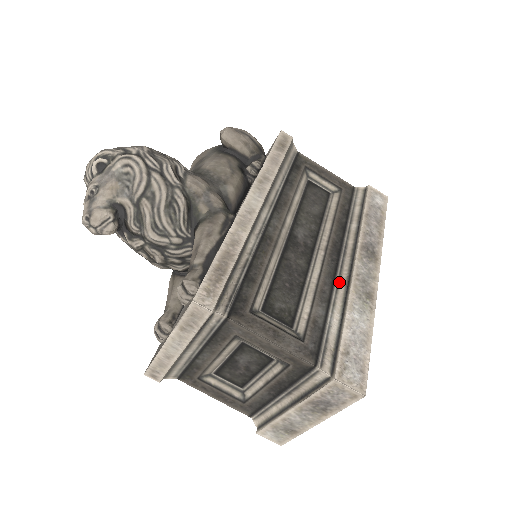
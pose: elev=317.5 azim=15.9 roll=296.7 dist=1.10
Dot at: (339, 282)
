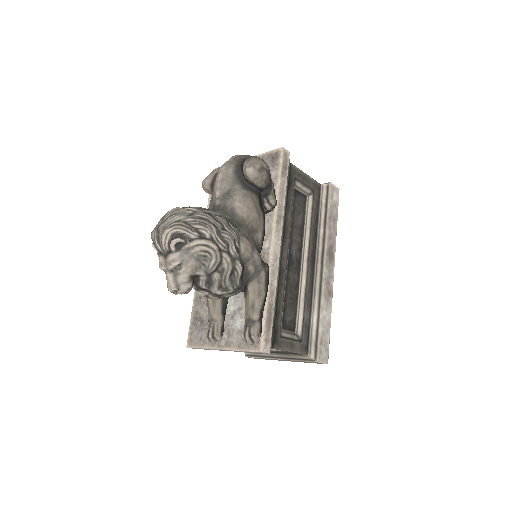
Dot at: (315, 288)
